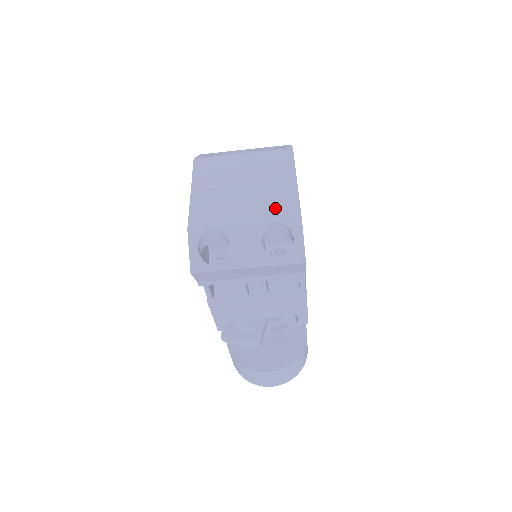
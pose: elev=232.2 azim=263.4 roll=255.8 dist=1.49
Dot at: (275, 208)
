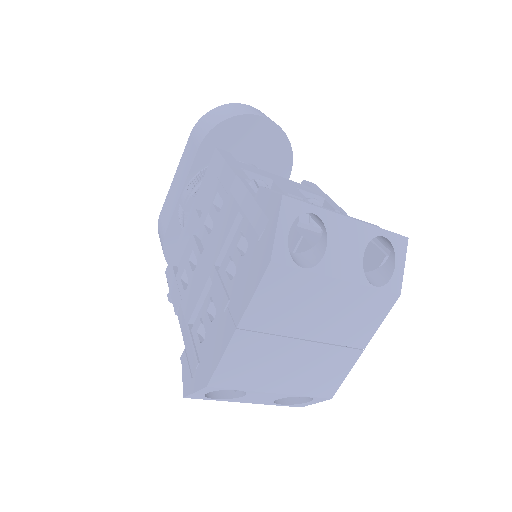
Dot at: (317, 381)
